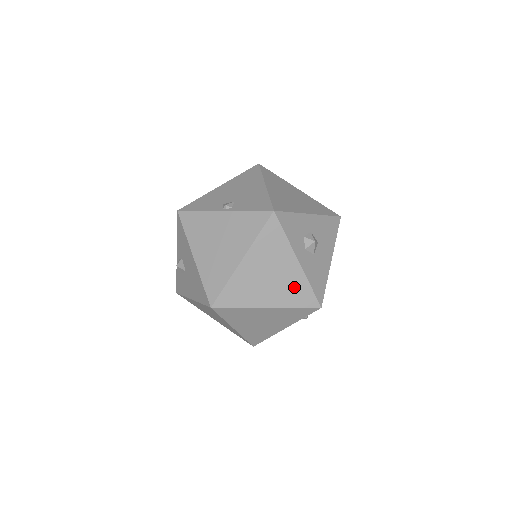
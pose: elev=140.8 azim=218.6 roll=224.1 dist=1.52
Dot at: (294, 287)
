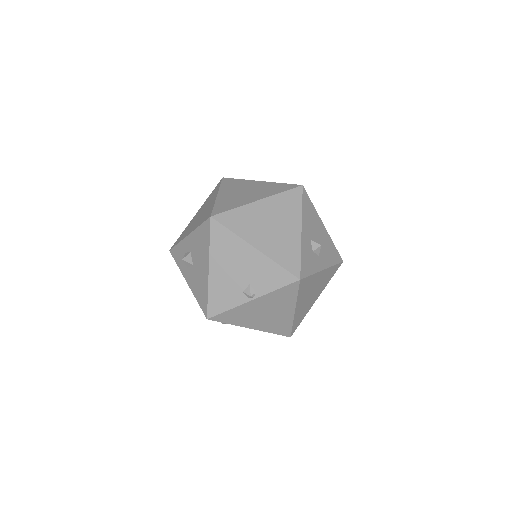
Dot at: (326, 277)
